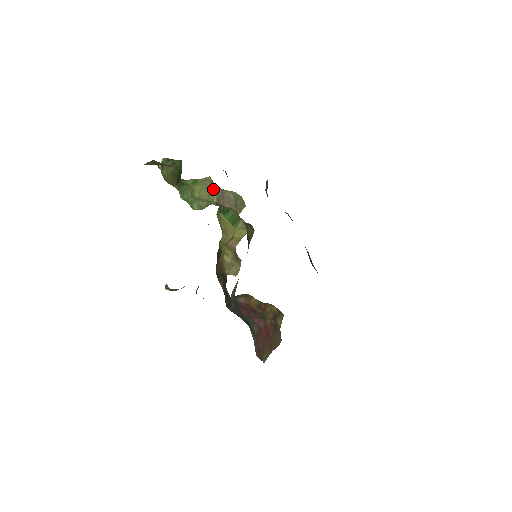
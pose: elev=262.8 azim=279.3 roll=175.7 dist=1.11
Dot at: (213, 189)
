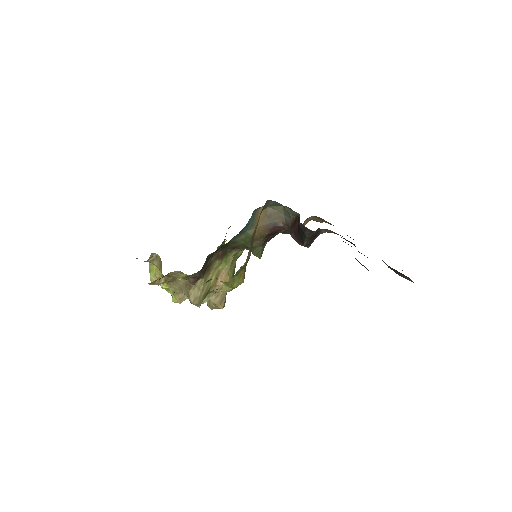
Dot at: occluded
